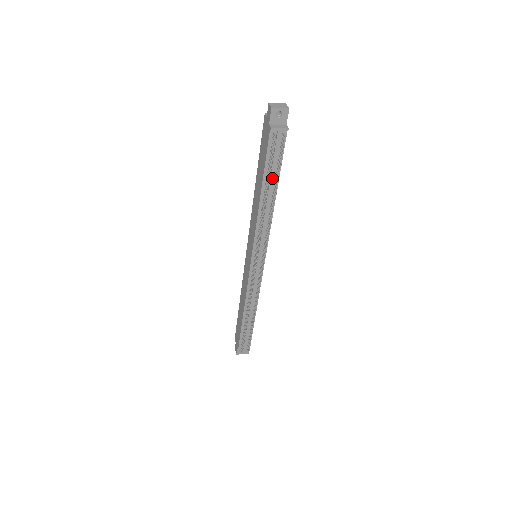
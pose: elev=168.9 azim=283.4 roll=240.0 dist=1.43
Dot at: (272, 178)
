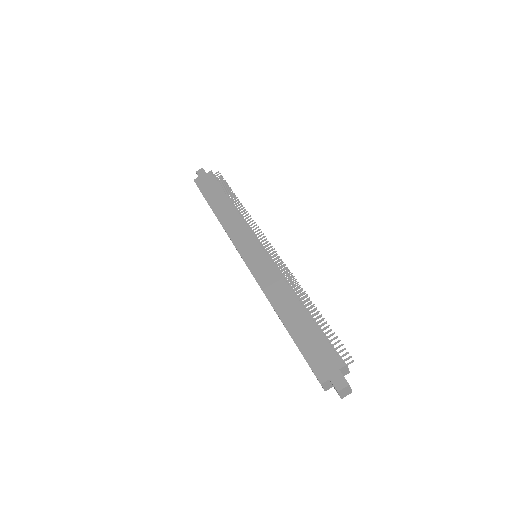
Dot at: occluded
